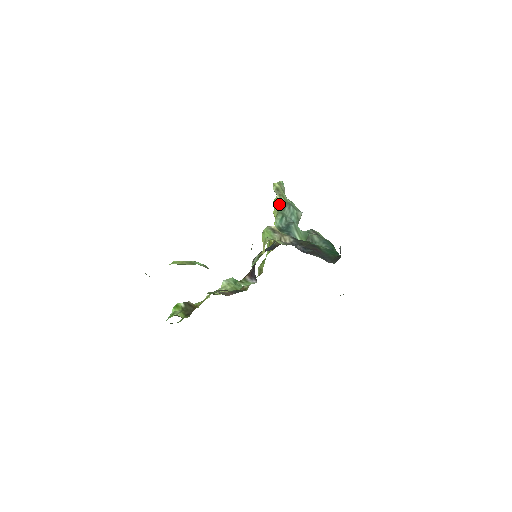
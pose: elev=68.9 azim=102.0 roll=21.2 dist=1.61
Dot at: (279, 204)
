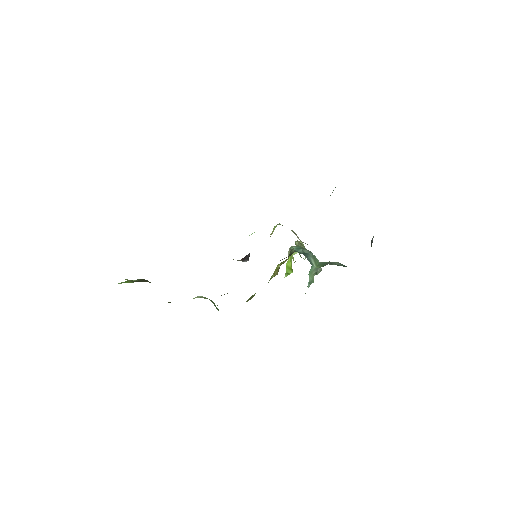
Dot at: occluded
